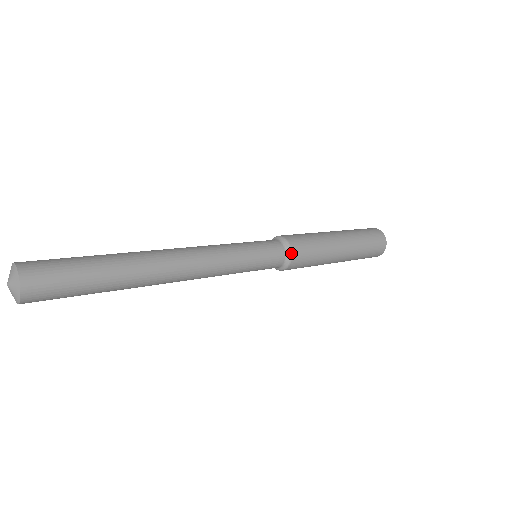
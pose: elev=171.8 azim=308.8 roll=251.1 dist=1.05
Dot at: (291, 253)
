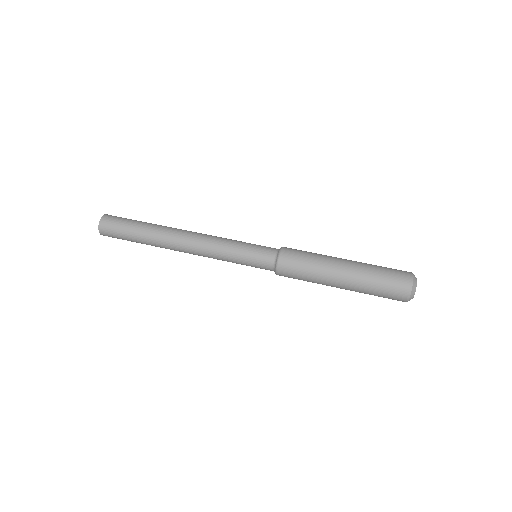
Dot at: occluded
